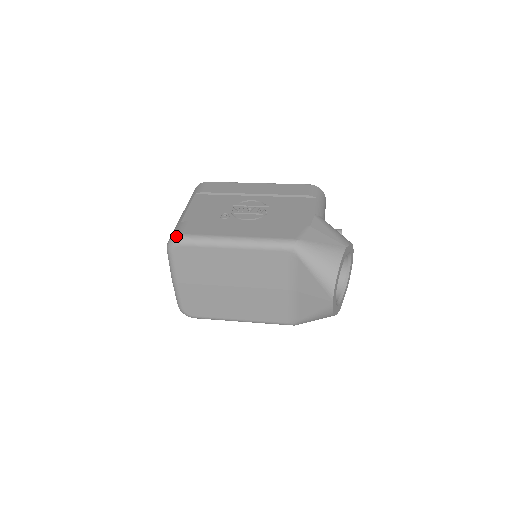
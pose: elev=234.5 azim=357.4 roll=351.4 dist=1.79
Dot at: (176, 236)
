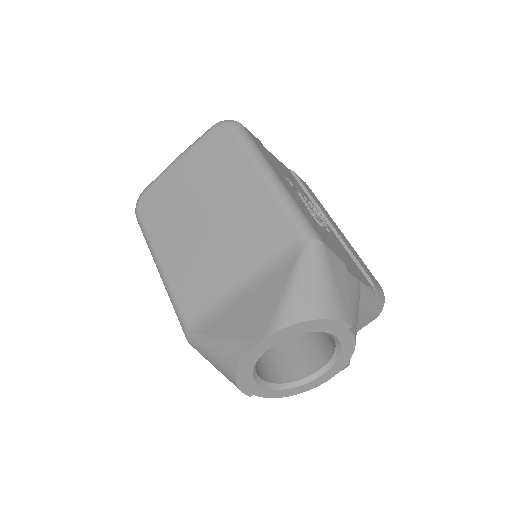
Dot at: occluded
